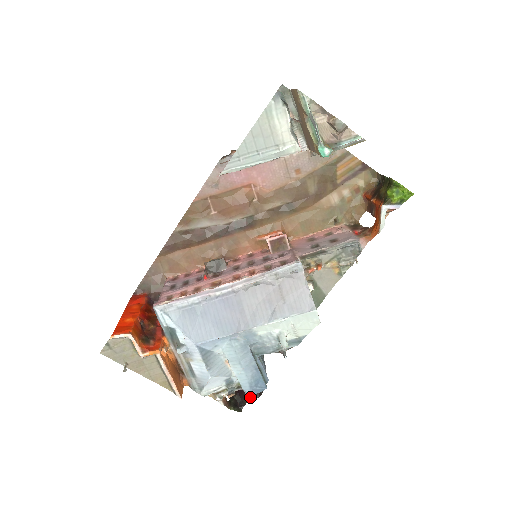
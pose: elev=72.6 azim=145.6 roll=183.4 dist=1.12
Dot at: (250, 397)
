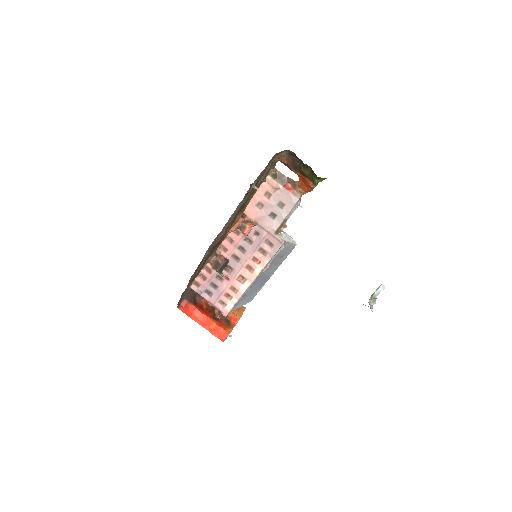
Dot at: occluded
